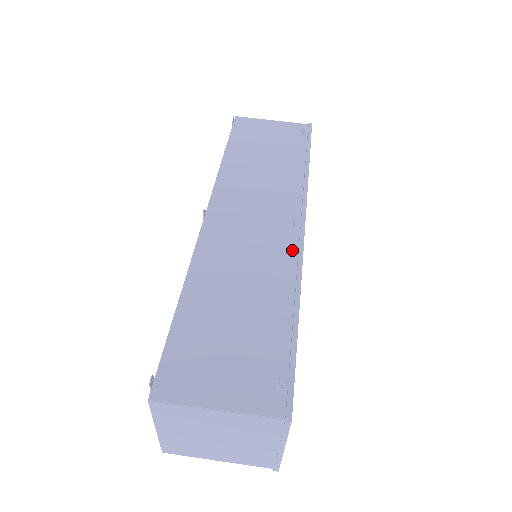
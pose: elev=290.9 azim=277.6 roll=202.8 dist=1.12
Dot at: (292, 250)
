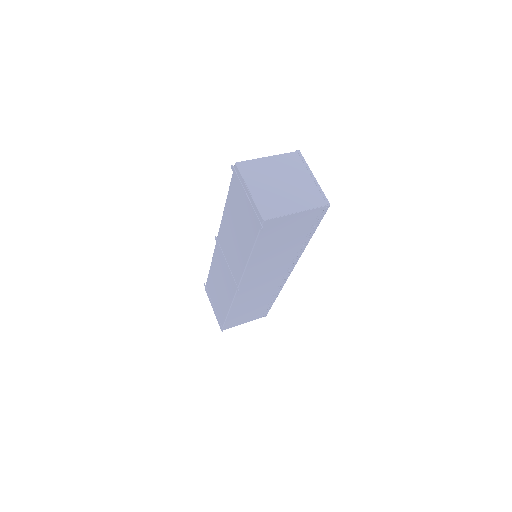
Dot at: occluded
